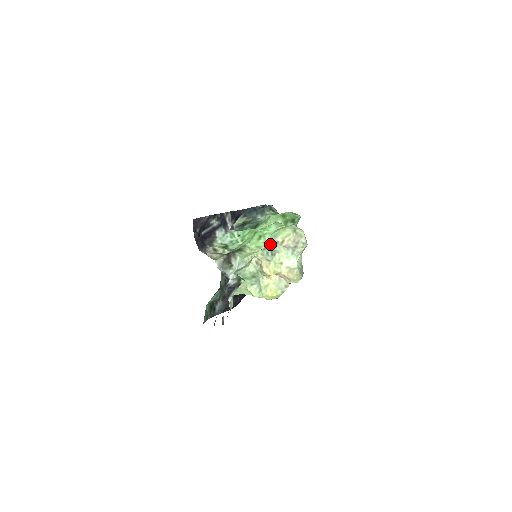
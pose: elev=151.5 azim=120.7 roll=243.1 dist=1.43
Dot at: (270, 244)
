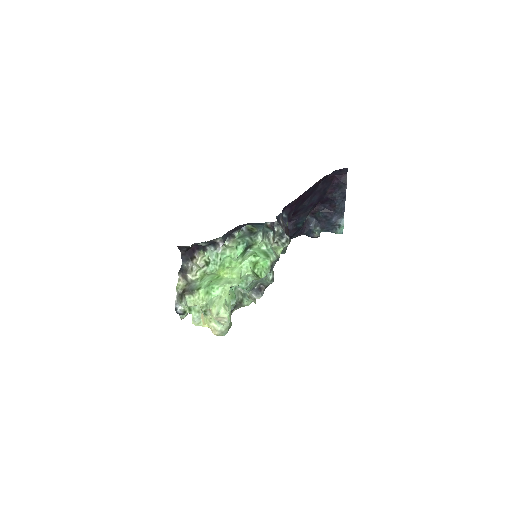
Dot at: (206, 307)
